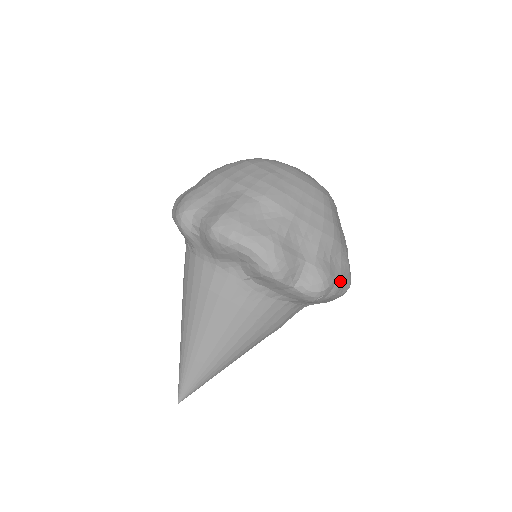
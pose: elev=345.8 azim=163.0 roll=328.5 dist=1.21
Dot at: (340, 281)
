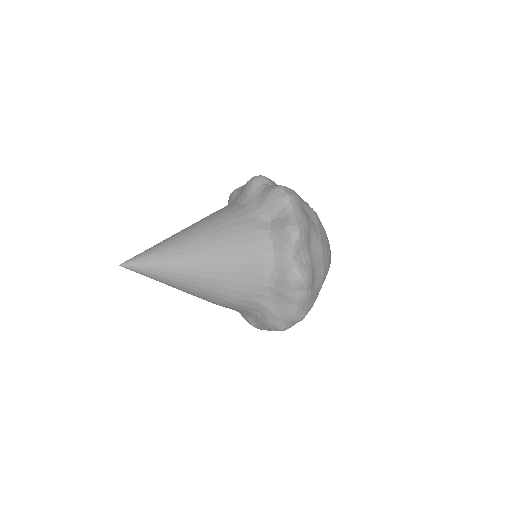
Dot at: (309, 296)
